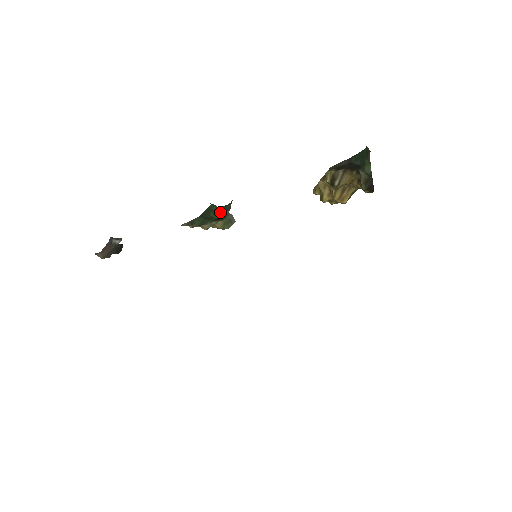
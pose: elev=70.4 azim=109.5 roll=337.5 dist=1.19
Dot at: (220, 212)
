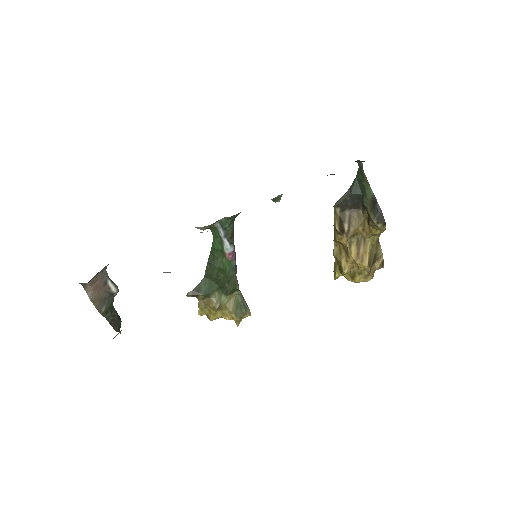
Dot at: (223, 249)
